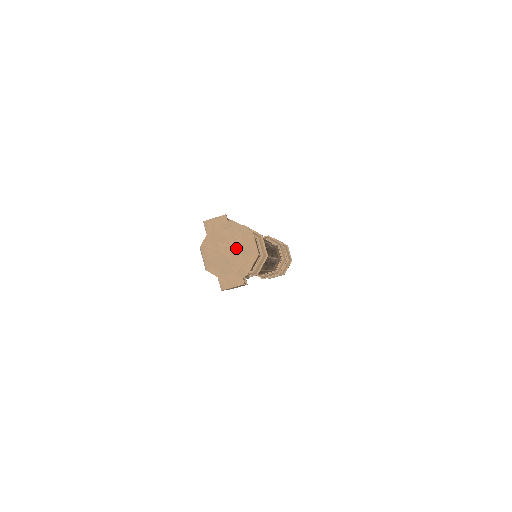
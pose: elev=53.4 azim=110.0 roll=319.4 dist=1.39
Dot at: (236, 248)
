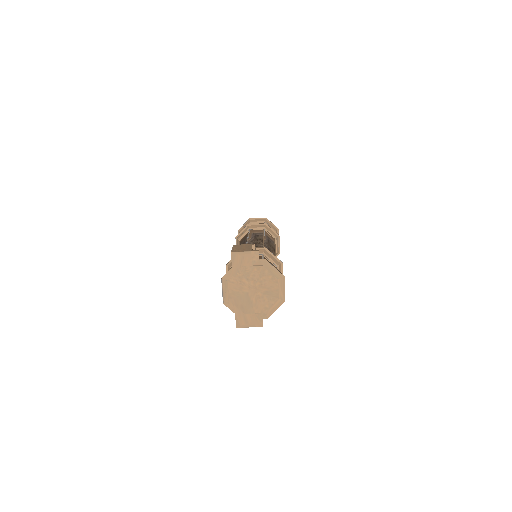
Dot at: (262, 289)
